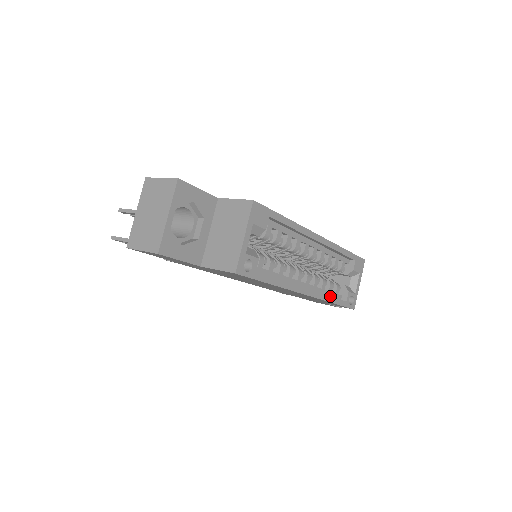
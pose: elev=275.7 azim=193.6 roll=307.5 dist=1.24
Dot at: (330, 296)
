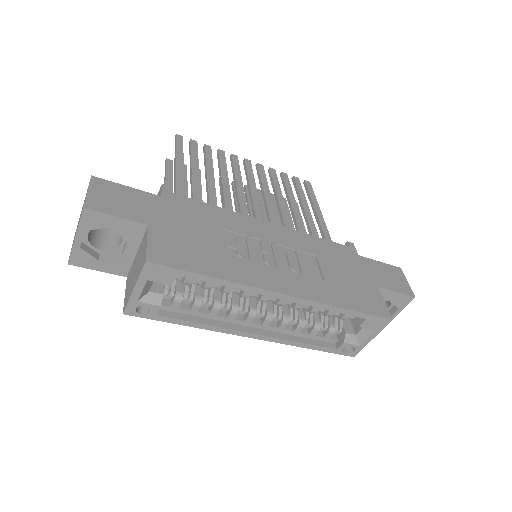
Dot at: (301, 342)
